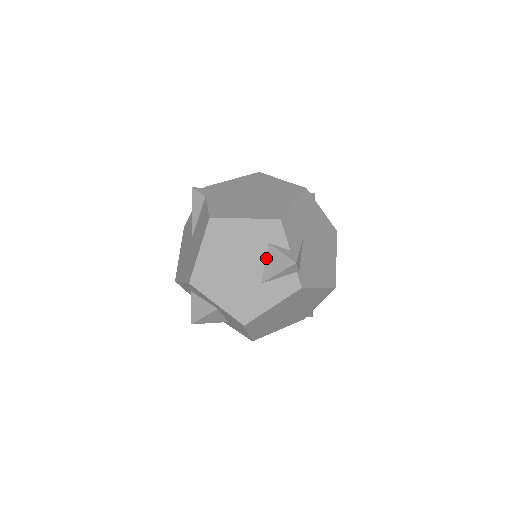
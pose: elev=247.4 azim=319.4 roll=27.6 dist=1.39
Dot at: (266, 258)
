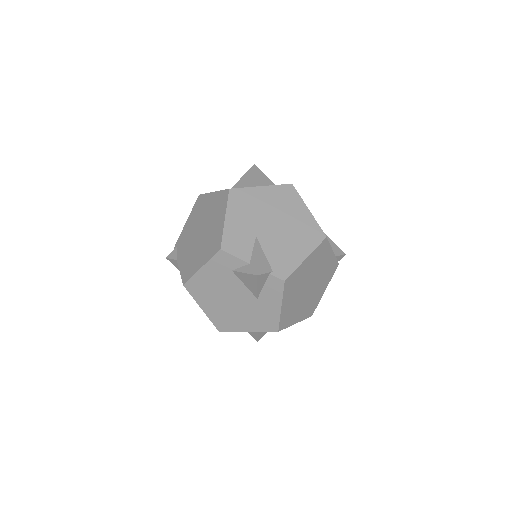
Dot at: (241, 281)
